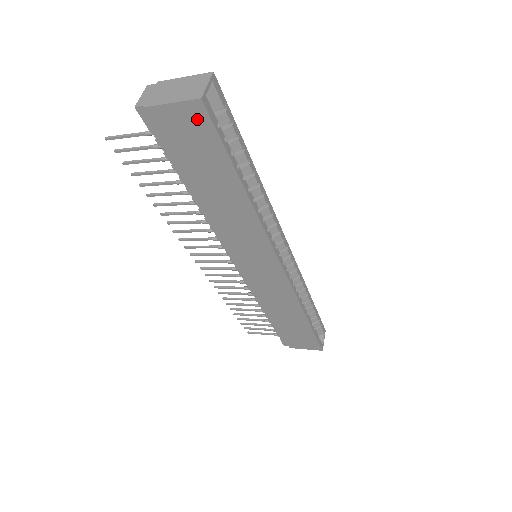
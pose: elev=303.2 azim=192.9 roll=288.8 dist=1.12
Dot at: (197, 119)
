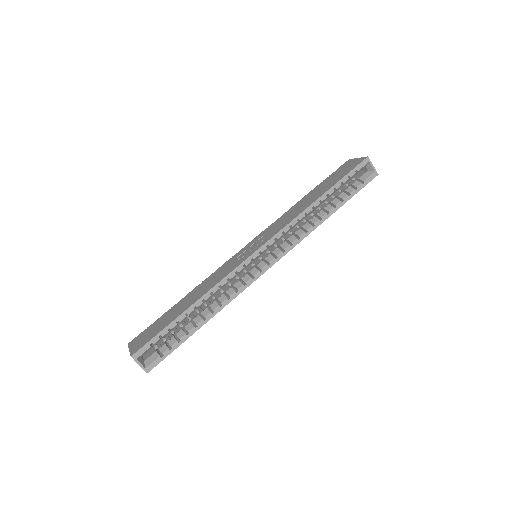
Dot at: occluded
